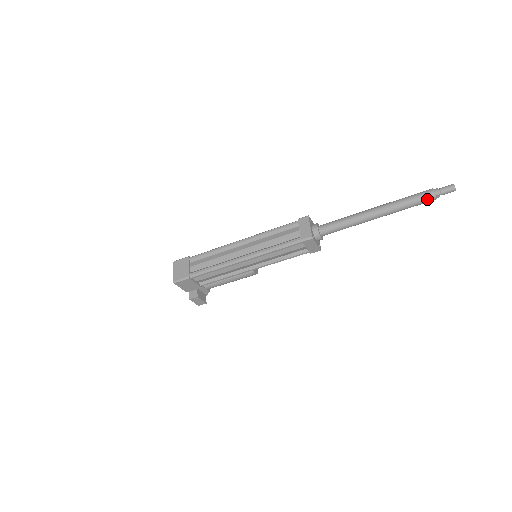
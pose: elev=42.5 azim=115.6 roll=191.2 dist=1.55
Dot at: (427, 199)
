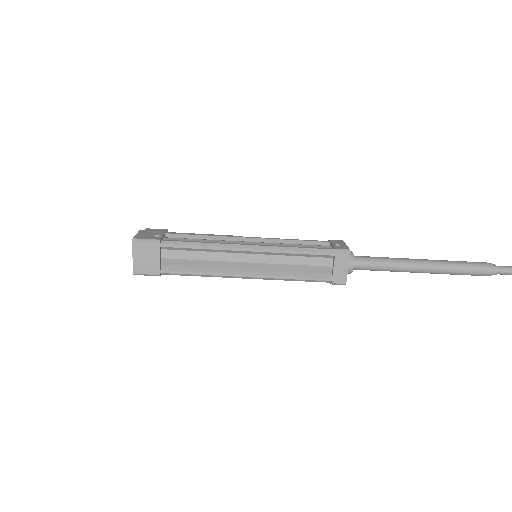
Dot at: occluded
